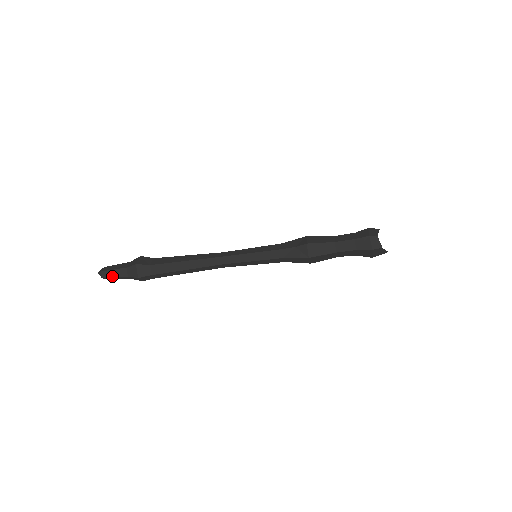
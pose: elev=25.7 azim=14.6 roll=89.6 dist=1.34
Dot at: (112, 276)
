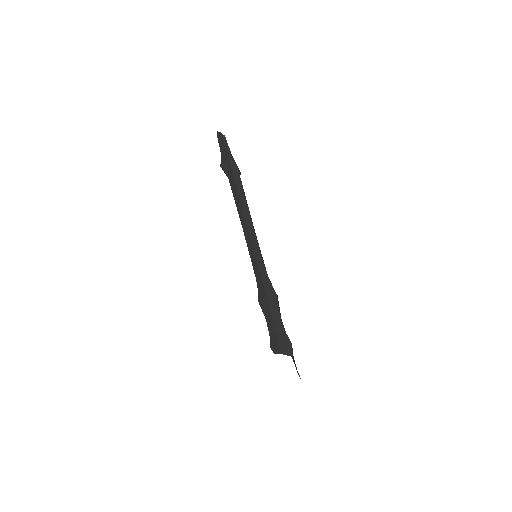
Dot at: occluded
